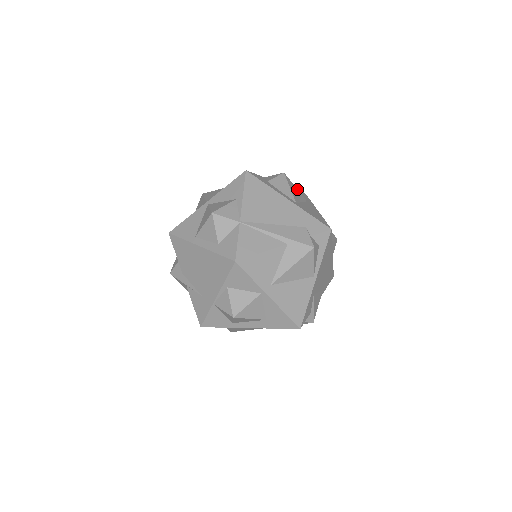
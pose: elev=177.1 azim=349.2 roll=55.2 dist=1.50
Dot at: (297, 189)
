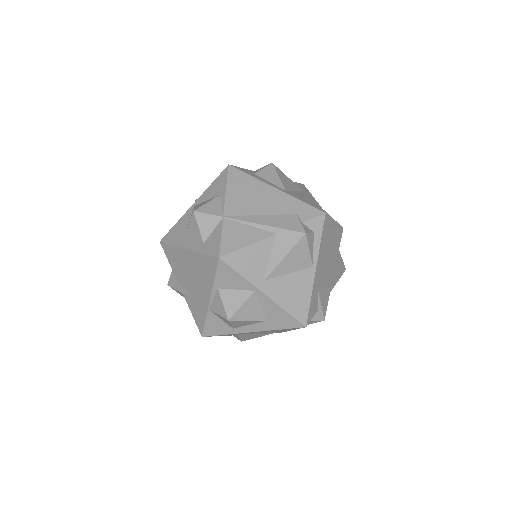
Dot at: (289, 179)
